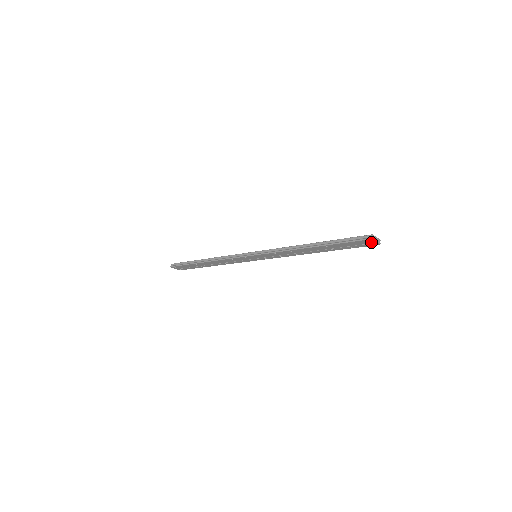
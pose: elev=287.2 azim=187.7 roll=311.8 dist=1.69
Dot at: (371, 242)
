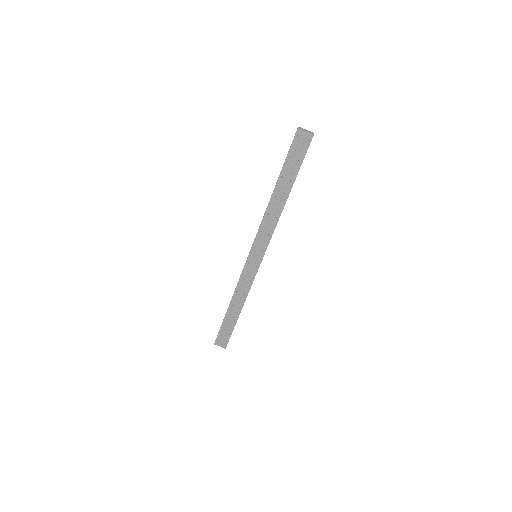
Dot at: (304, 136)
